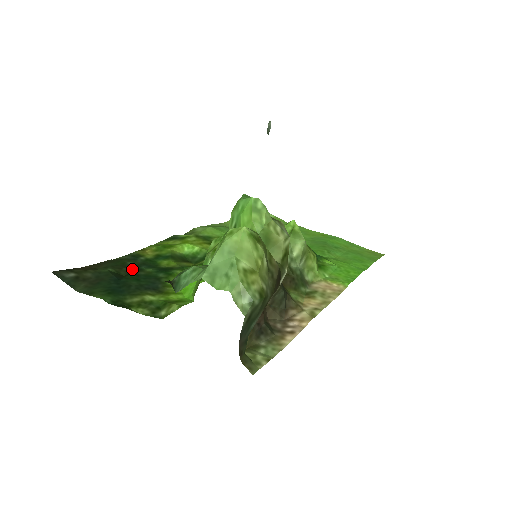
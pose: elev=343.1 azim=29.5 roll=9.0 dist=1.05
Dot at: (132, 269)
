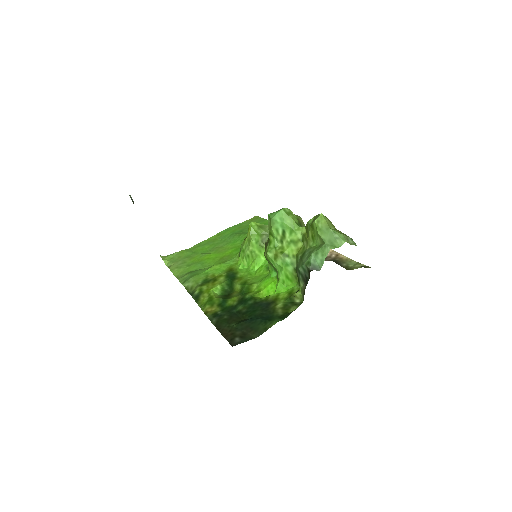
Dot at: (235, 316)
